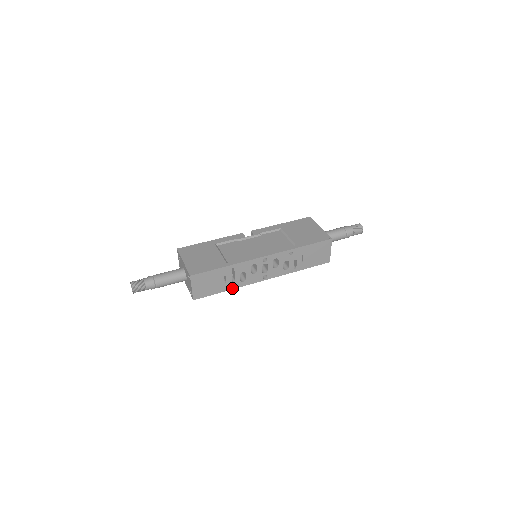
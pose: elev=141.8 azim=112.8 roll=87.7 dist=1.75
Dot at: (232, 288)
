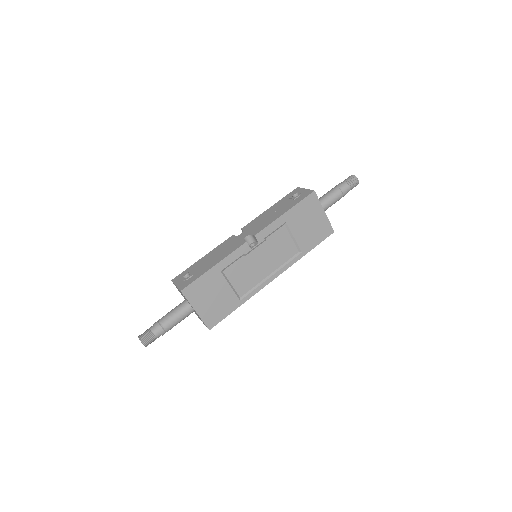
Dot at: occluded
